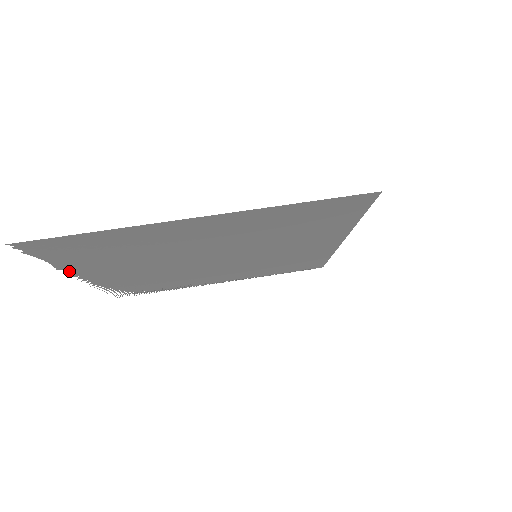
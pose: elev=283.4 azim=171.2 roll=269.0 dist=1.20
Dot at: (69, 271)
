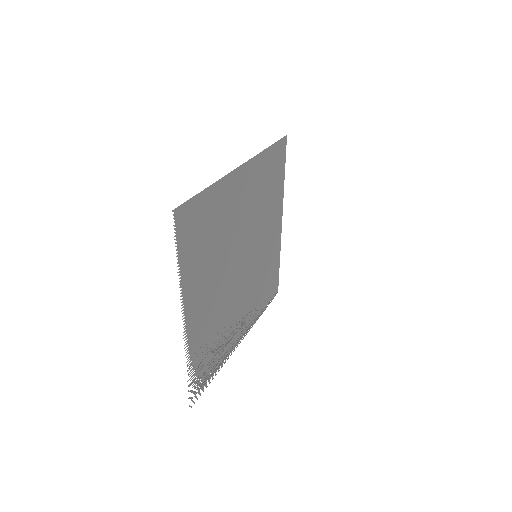
Dot at: (183, 295)
